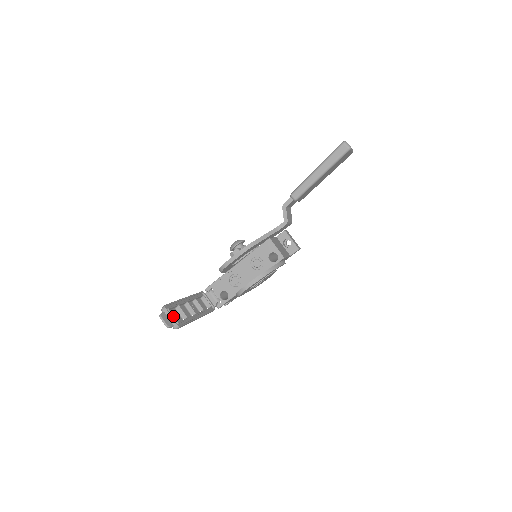
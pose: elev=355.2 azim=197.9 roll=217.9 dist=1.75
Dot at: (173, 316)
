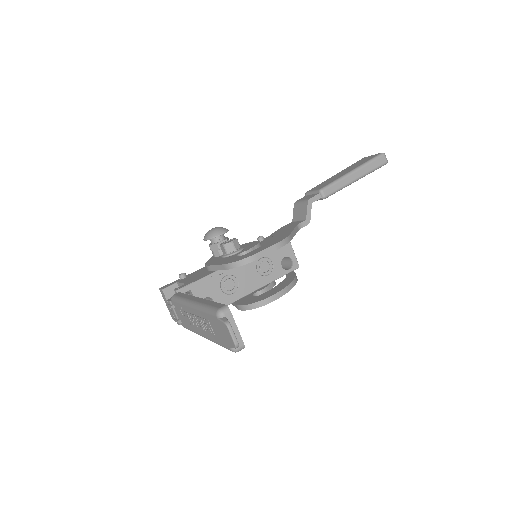
Dot at: (234, 327)
